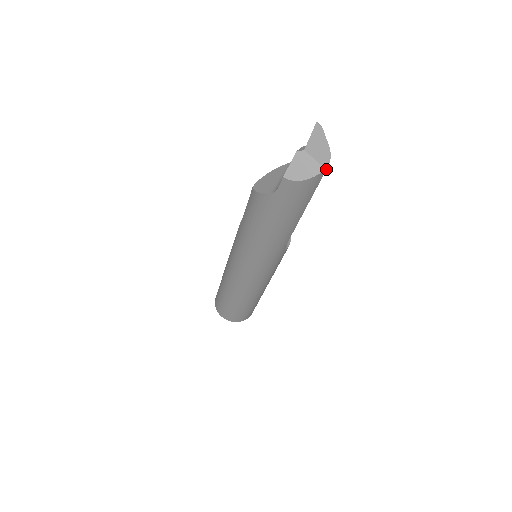
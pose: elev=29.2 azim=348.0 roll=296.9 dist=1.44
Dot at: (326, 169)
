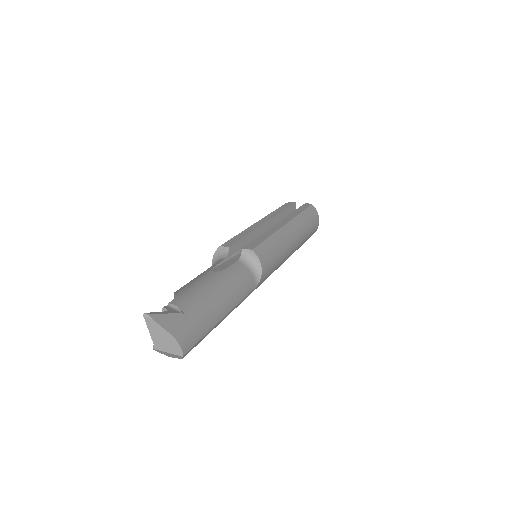
Dot at: (184, 355)
